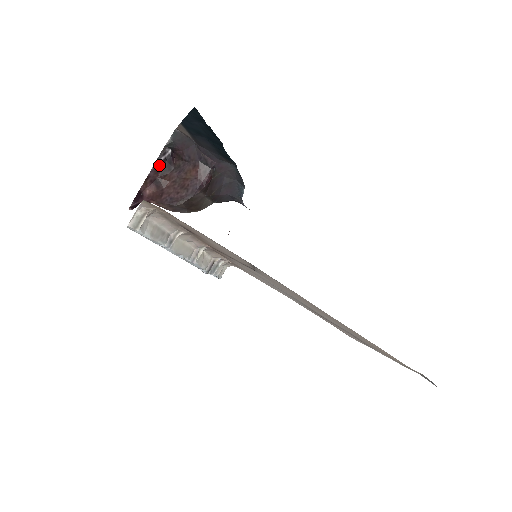
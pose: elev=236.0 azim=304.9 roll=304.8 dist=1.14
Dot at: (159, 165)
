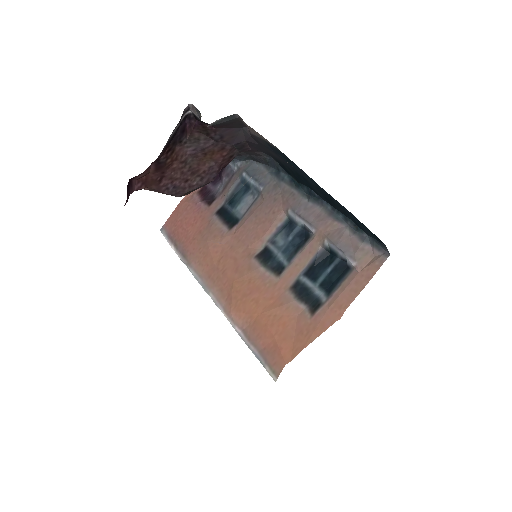
Dot at: (170, 138)
